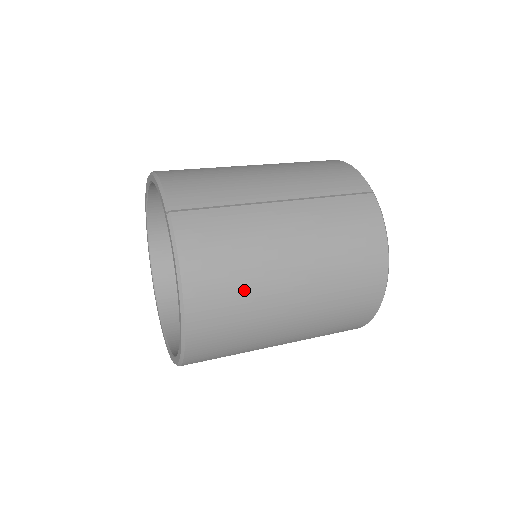
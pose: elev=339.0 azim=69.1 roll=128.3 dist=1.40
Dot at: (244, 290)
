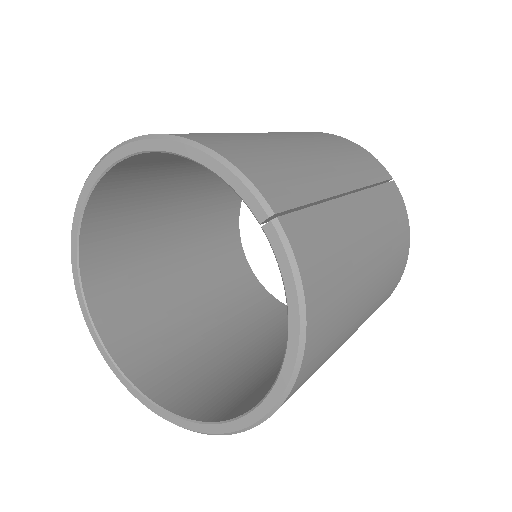
Dot at: (342, 319)
